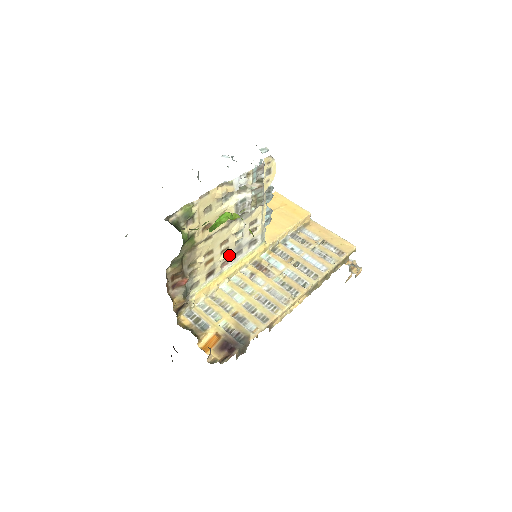
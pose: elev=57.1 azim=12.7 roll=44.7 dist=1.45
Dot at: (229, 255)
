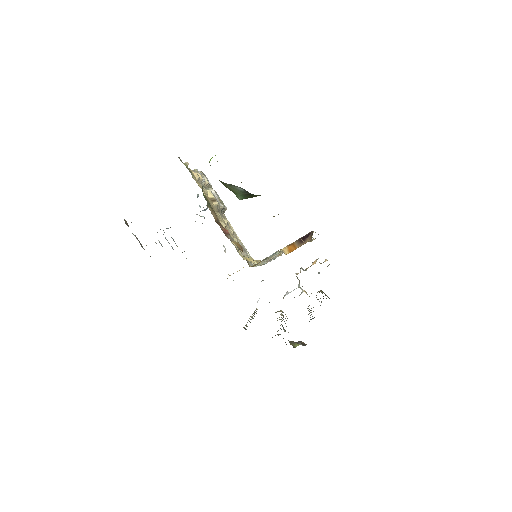
Dot at: (238, 240)
